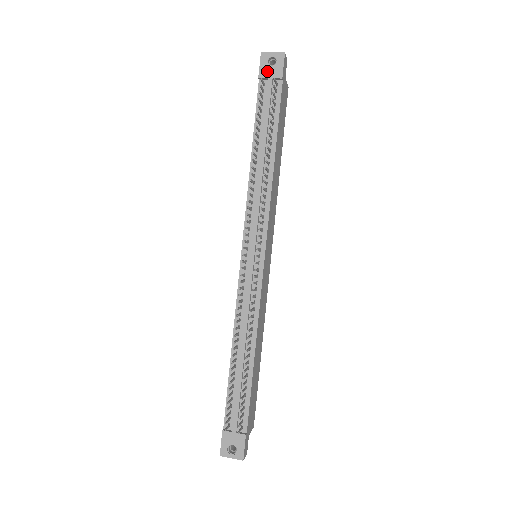
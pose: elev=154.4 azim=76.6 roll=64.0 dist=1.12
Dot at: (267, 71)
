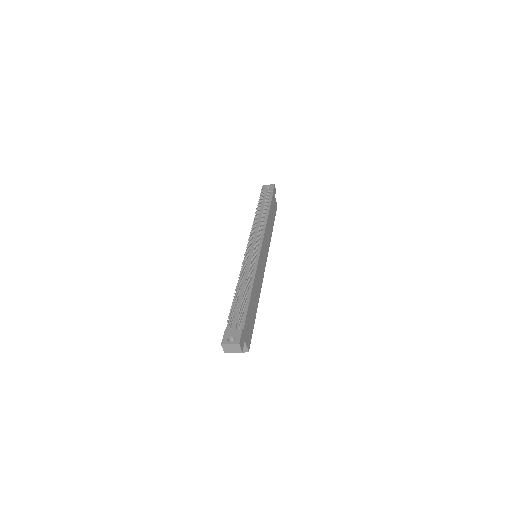
Dot at: (265, 190)
